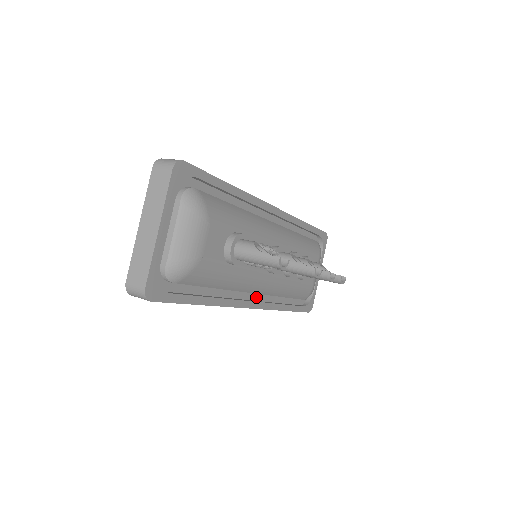
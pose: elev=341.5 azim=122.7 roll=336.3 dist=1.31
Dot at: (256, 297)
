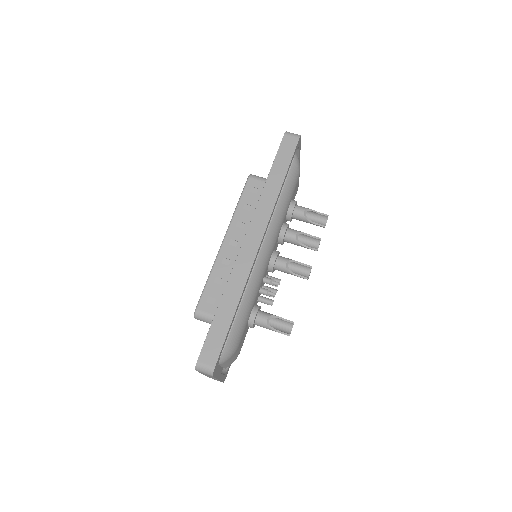
Dot at: occluded
